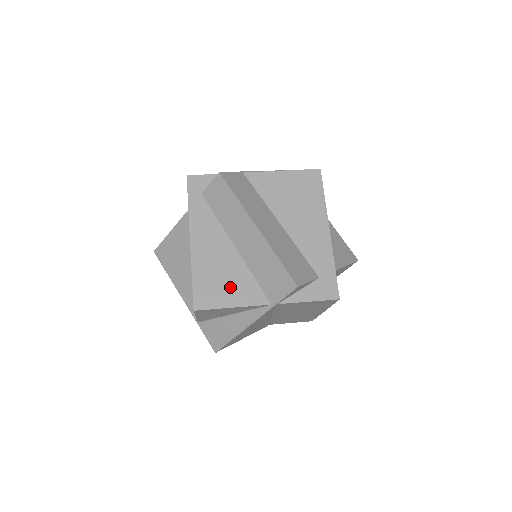
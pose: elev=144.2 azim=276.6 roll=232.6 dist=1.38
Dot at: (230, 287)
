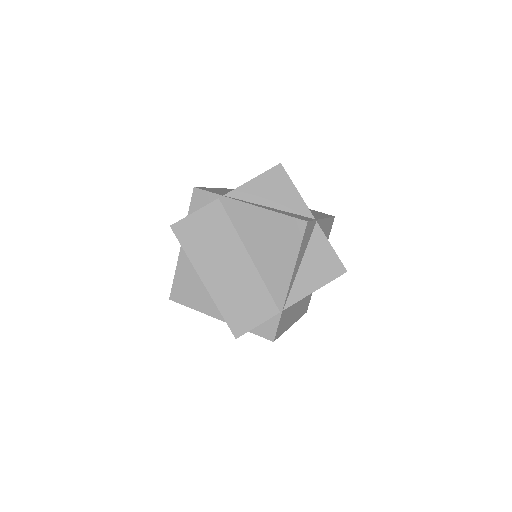
Dot at: occluded
